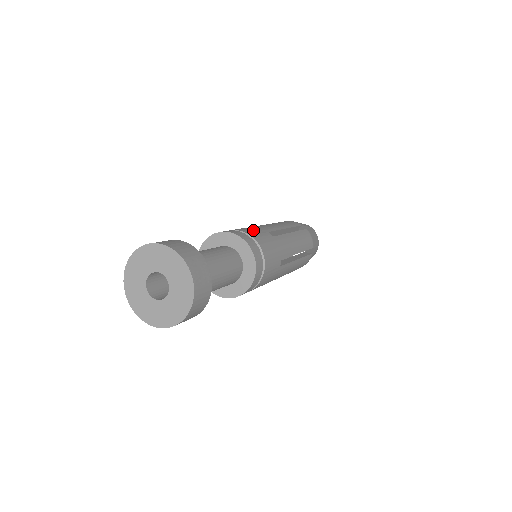
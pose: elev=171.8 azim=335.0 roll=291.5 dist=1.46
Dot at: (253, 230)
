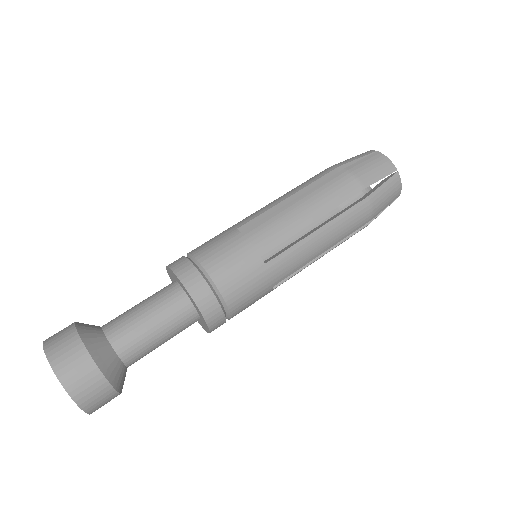
Dot at: (251, 296)
